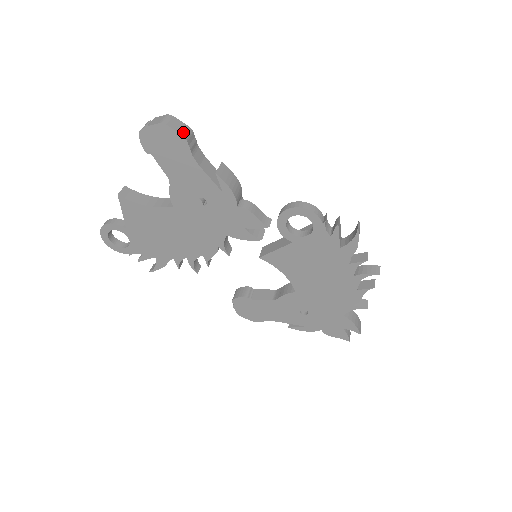
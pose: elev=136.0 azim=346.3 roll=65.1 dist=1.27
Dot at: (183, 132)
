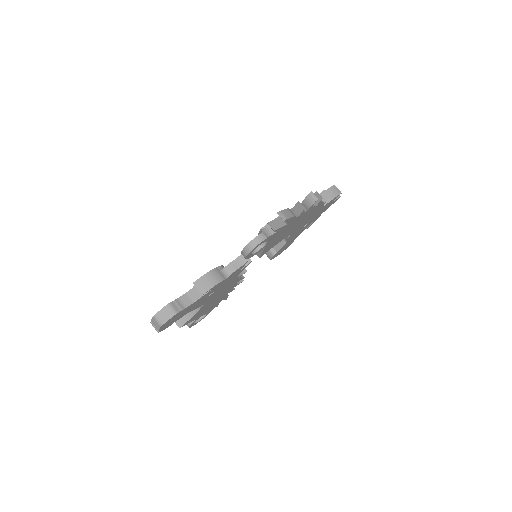
Dot at: (171, 314)
